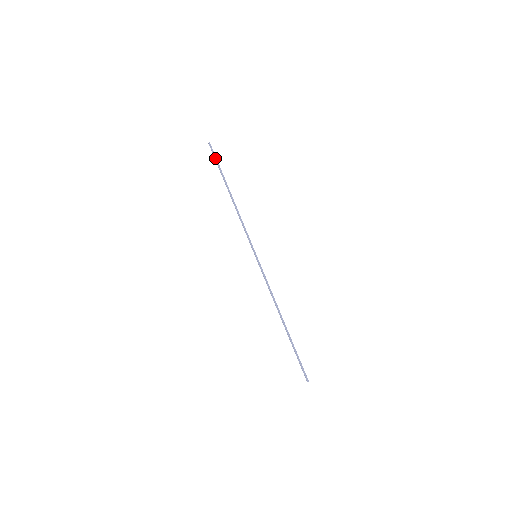
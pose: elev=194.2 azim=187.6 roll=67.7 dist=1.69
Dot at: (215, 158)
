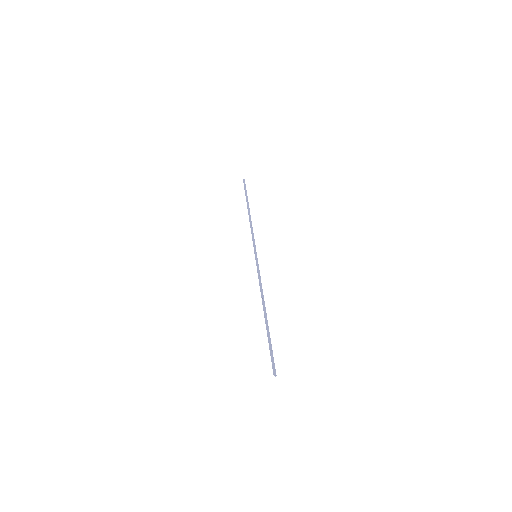
Dot at: (245, 188)
